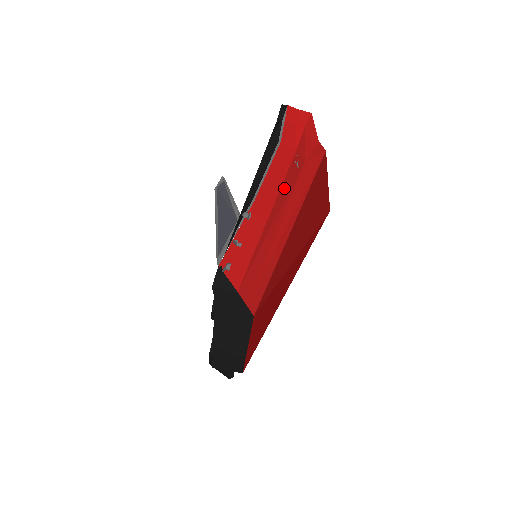
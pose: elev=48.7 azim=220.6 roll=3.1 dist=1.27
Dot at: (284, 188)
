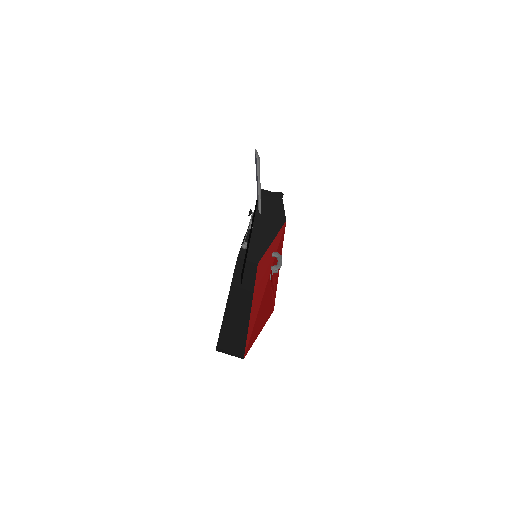
Dot at: (273, 254)
